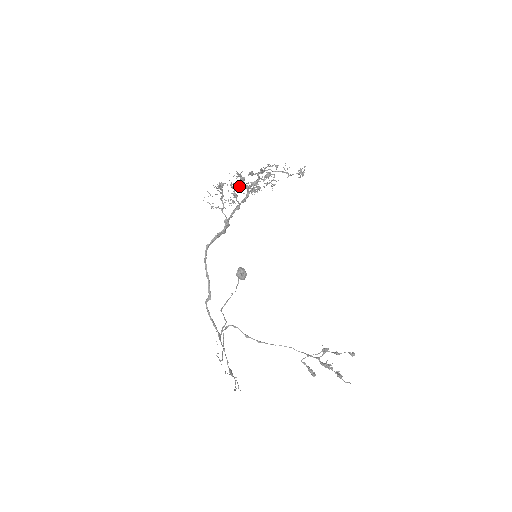
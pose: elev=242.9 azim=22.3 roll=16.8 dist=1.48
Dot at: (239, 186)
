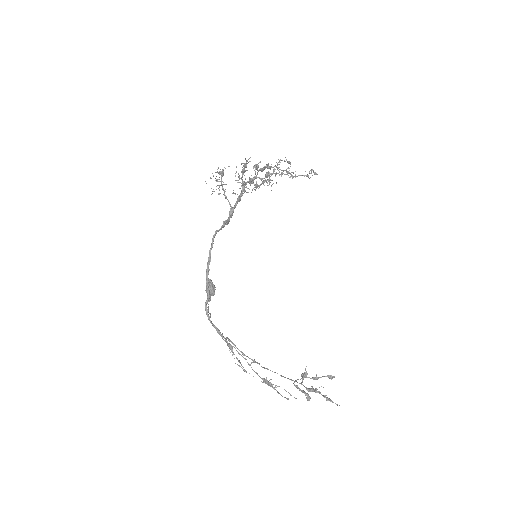
Dot at: (240, 178)
